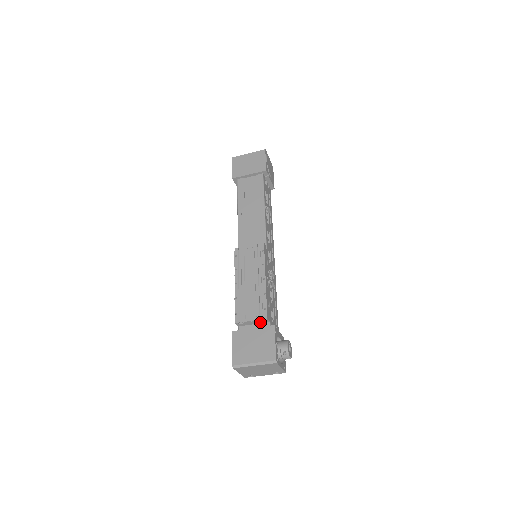
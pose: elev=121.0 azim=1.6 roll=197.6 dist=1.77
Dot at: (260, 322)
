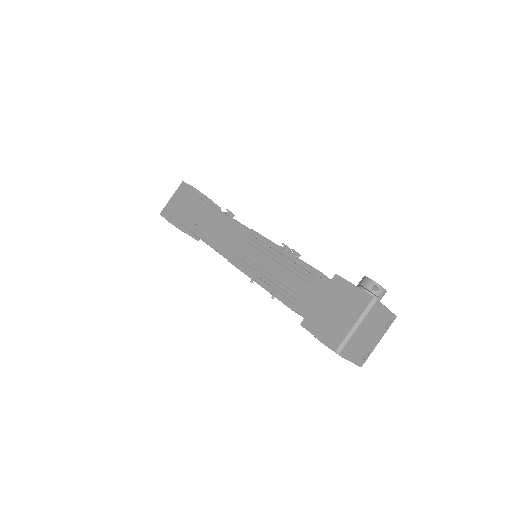
Dot at: (319, 287)
